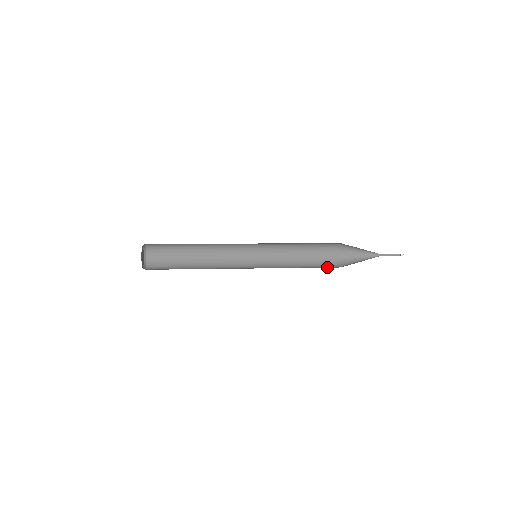
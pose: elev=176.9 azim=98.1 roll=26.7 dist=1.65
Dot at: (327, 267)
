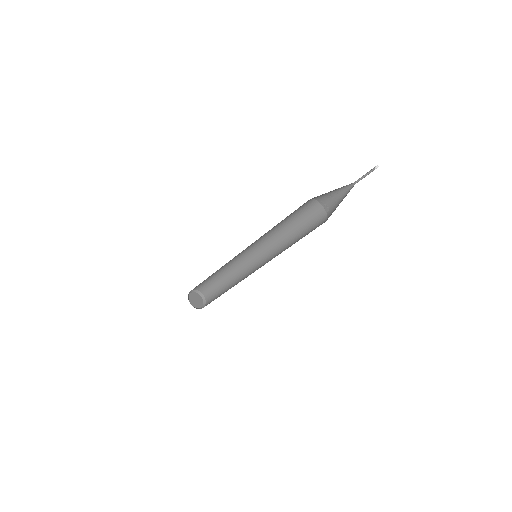
Dot at: occluded
